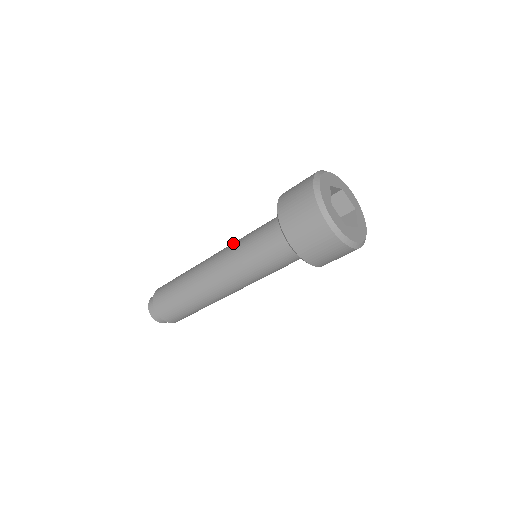
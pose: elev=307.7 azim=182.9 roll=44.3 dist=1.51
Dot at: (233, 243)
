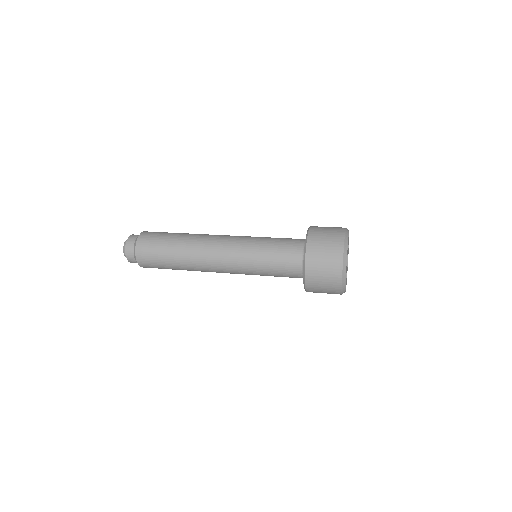
Dot at: (244, 238)
